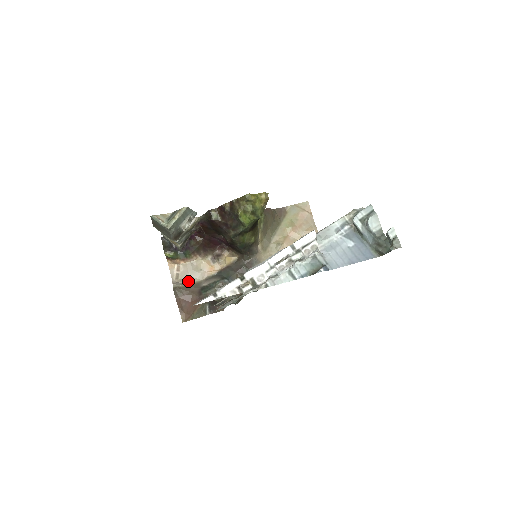
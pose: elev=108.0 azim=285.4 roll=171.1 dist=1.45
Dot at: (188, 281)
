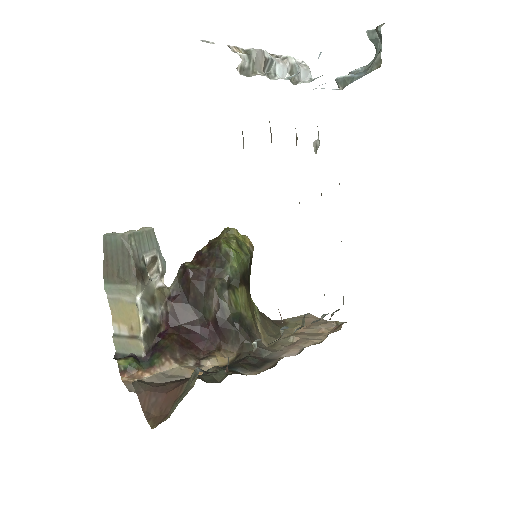
Dot at: occluded
